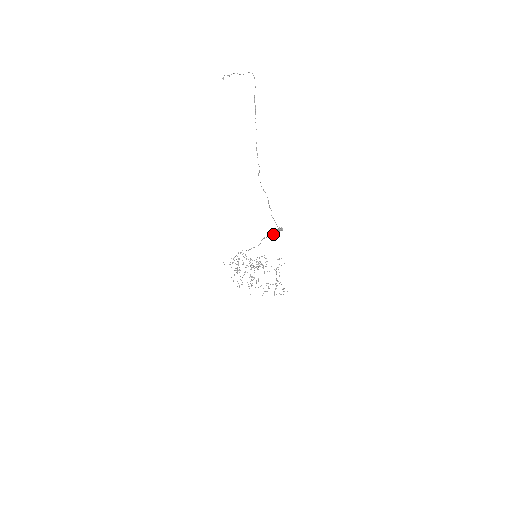
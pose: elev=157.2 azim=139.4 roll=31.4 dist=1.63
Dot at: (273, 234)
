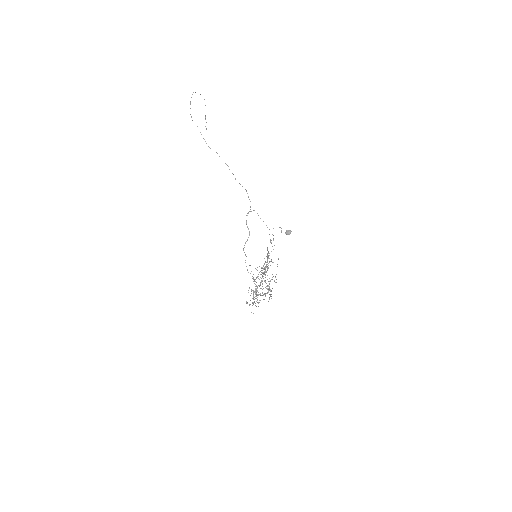
Dot at: (258, 215)
